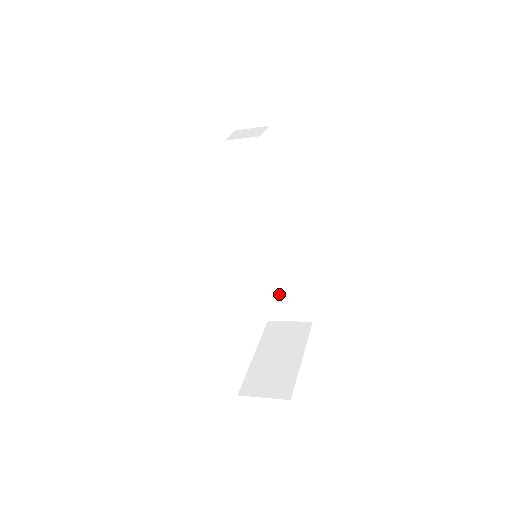
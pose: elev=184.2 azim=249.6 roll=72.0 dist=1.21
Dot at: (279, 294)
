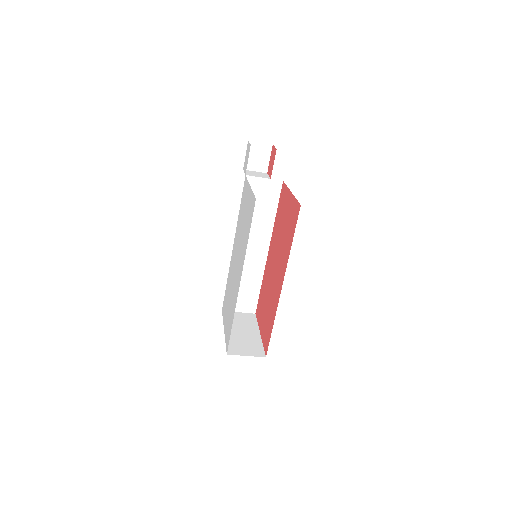
Dot at: (239, 290)
